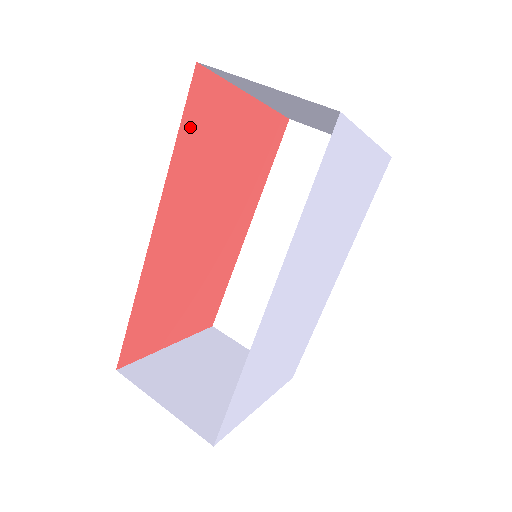
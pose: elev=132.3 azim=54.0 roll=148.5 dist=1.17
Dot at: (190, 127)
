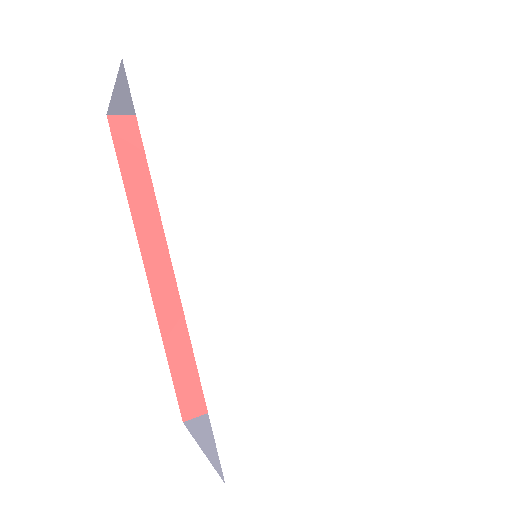
Dot at: (135, 167)
